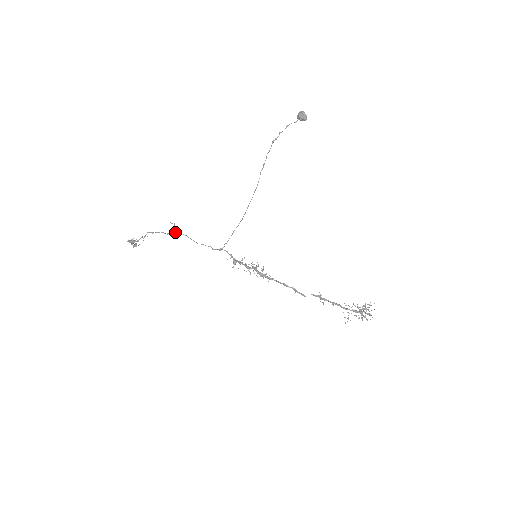
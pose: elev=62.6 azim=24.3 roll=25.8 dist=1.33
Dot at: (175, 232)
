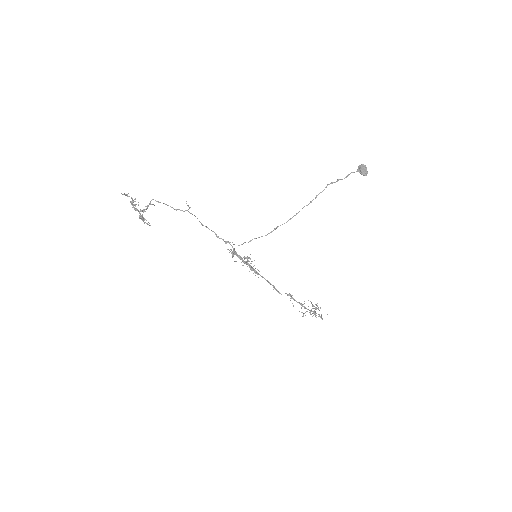
Dot at: occluded
